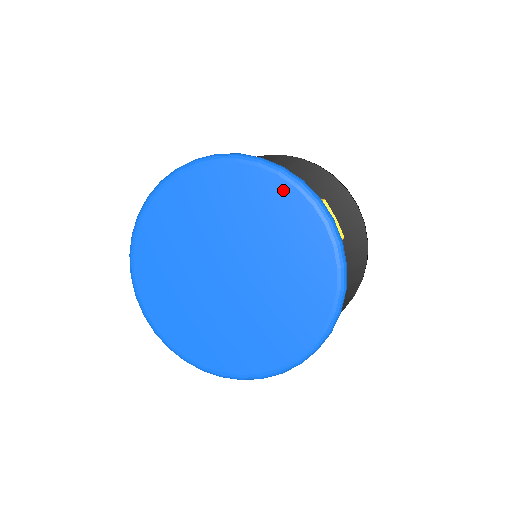
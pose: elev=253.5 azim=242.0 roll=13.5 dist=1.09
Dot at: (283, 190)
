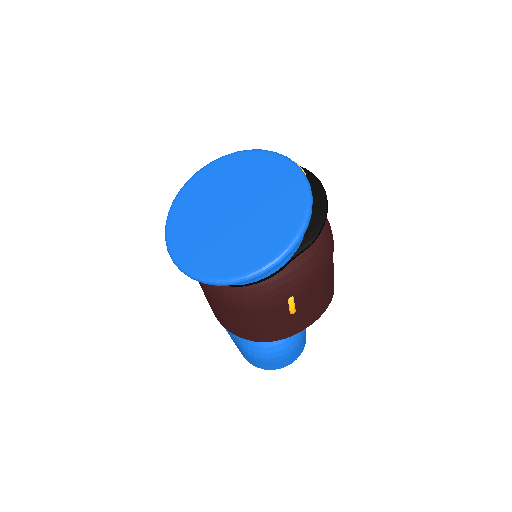
Dot at: (264, 157)
